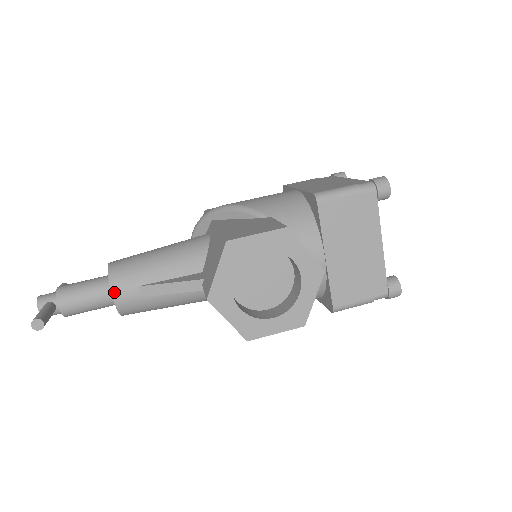
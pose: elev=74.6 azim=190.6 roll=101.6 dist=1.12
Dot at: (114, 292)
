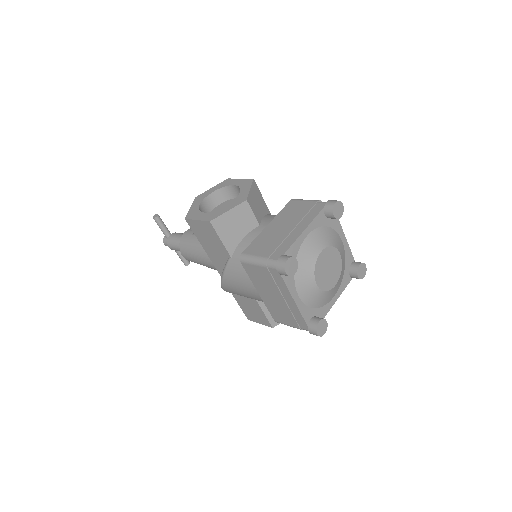
Dot at: (188, 230)
